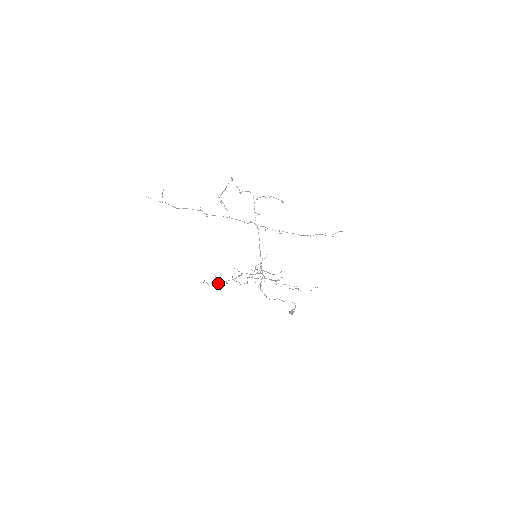
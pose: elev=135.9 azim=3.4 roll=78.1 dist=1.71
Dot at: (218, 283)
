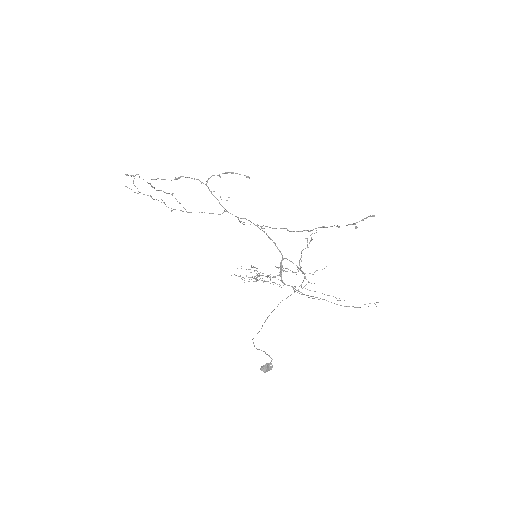
Dot at: (252, 277)
